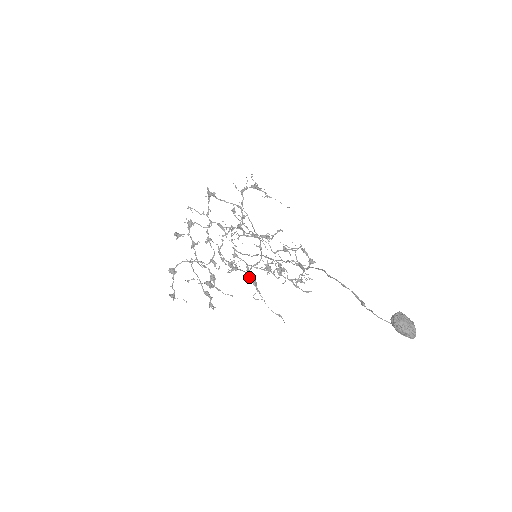
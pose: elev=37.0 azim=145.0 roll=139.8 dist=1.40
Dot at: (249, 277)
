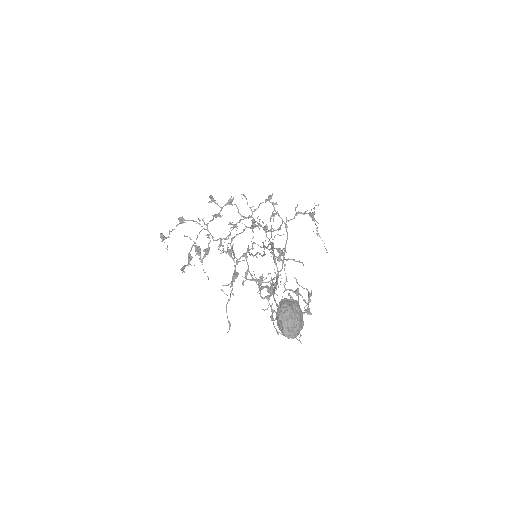
Dot at: (235, 270)
